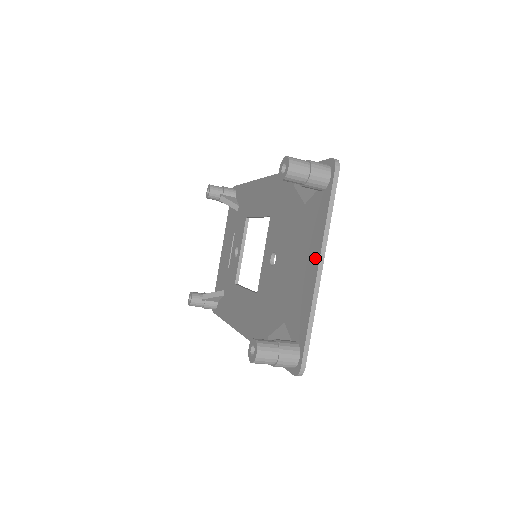
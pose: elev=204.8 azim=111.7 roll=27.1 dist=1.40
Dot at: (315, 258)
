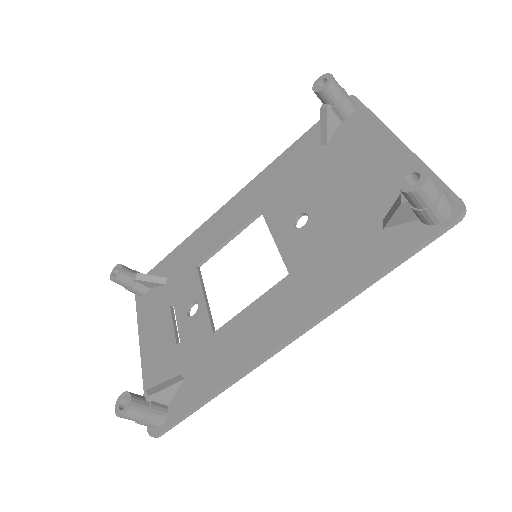
Dot at: (387, 141)
